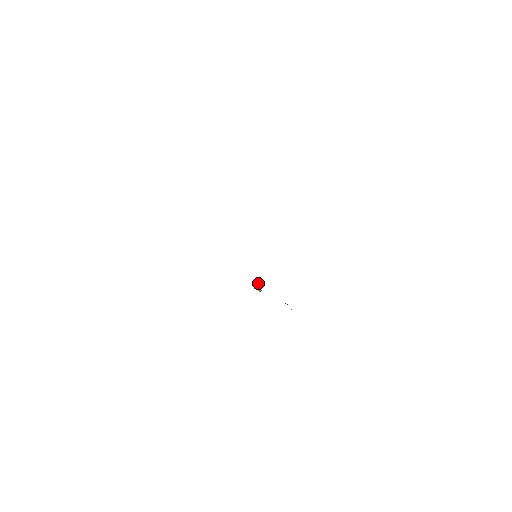
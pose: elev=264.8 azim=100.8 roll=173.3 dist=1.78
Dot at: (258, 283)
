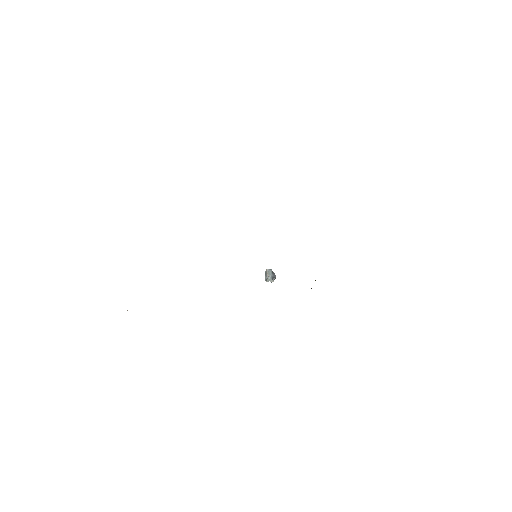
Dot at: (269, 275)
